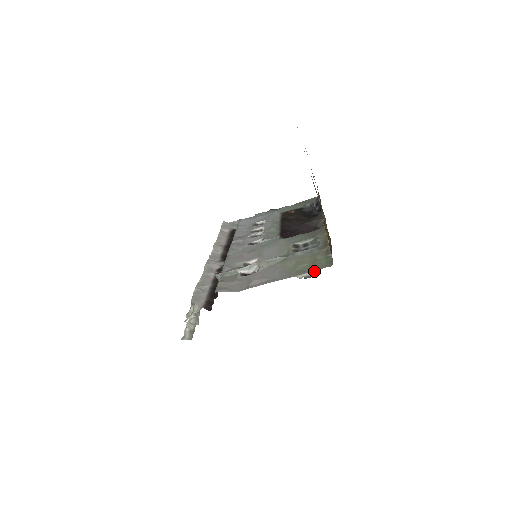
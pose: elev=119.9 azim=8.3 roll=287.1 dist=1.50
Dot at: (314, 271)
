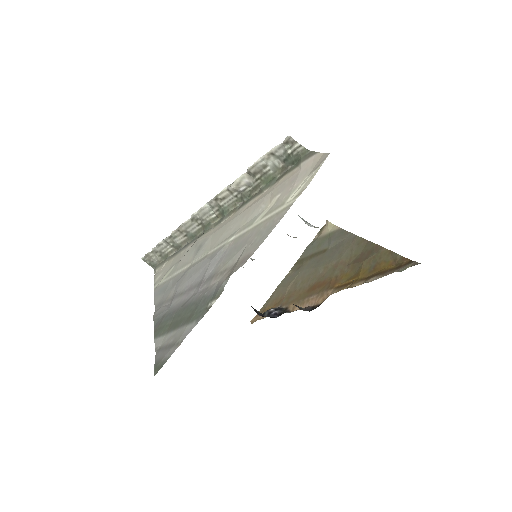
Dot at: occluded
